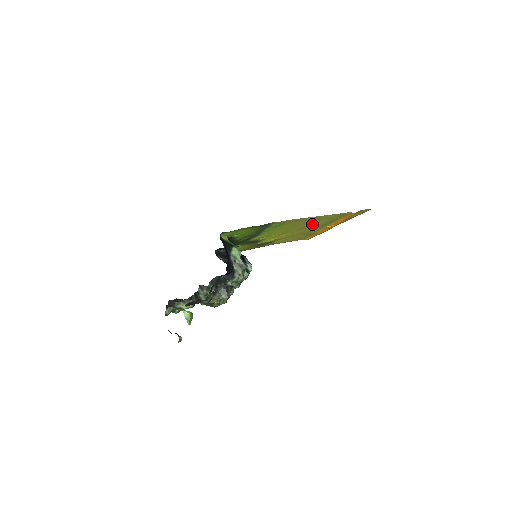
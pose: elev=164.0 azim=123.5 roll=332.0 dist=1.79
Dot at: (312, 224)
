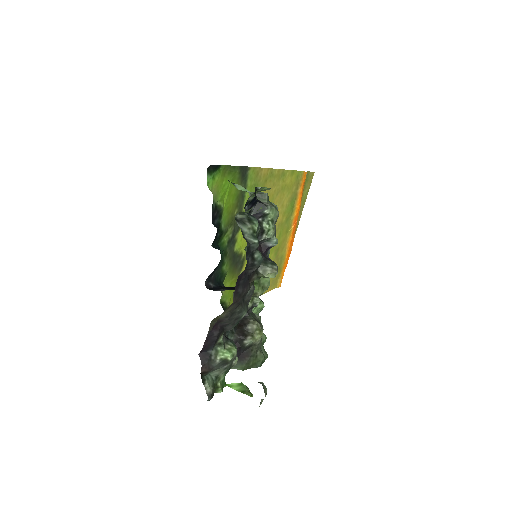
Dot at: (278, 210)
